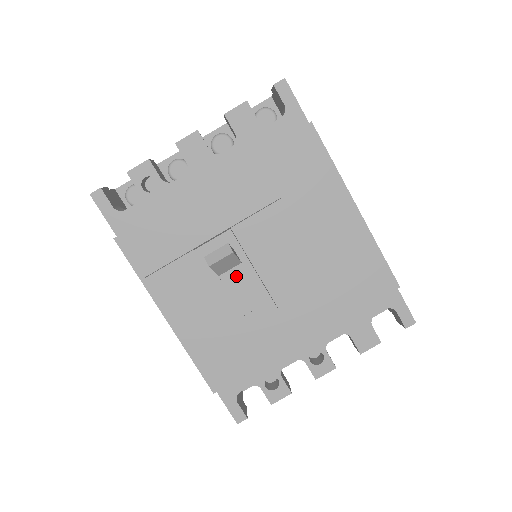
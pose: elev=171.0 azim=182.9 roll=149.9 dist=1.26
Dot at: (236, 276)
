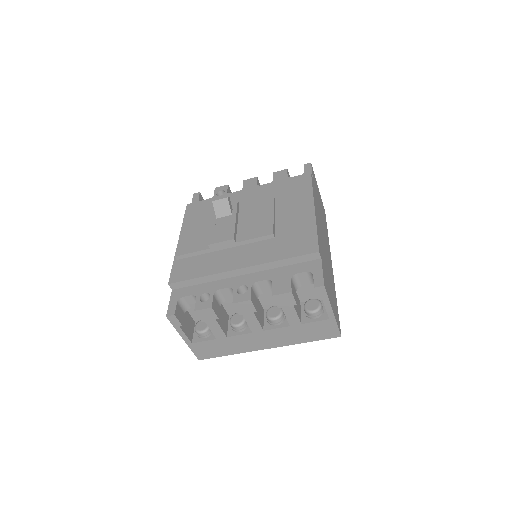
Dot at: (225, 220)
